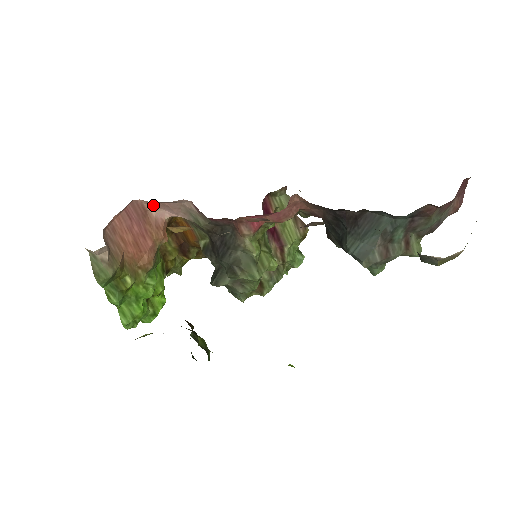
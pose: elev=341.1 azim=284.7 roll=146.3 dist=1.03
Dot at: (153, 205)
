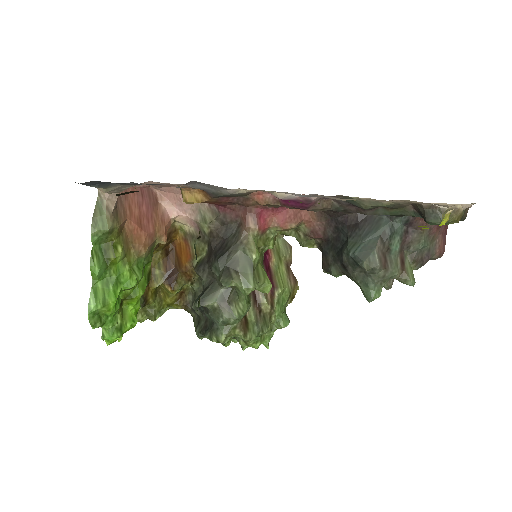
Dot at: (166, 198)
